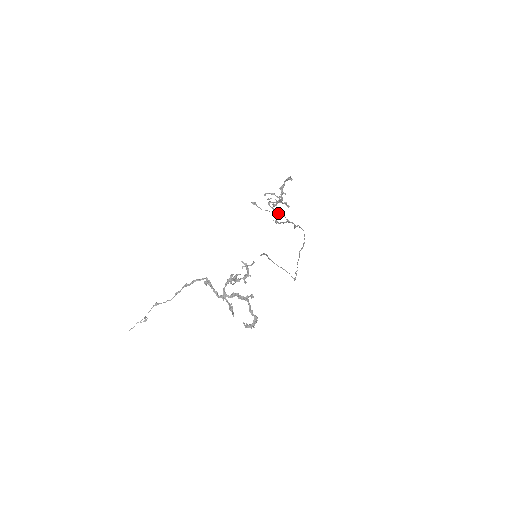
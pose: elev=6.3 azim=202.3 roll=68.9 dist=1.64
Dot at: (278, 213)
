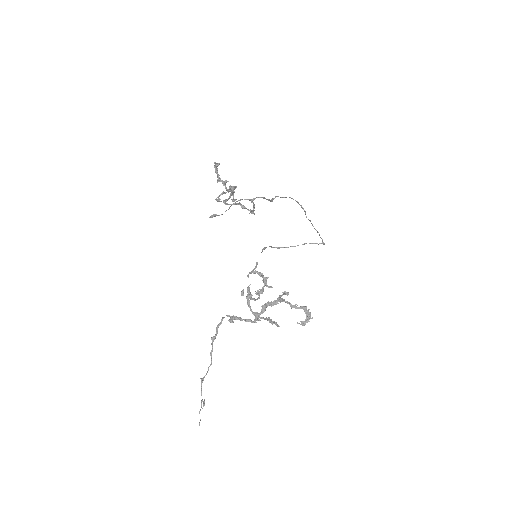
Dot at: (235, 202)
